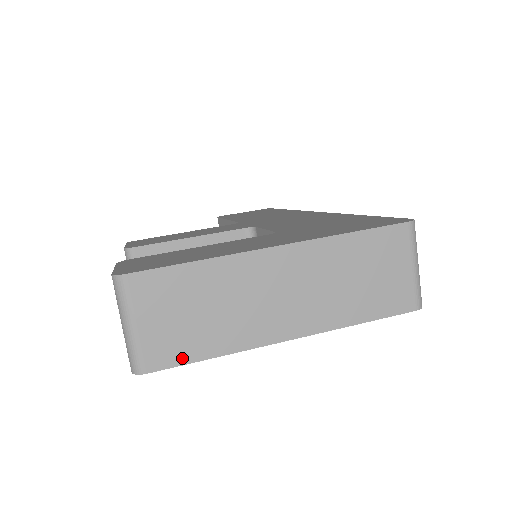
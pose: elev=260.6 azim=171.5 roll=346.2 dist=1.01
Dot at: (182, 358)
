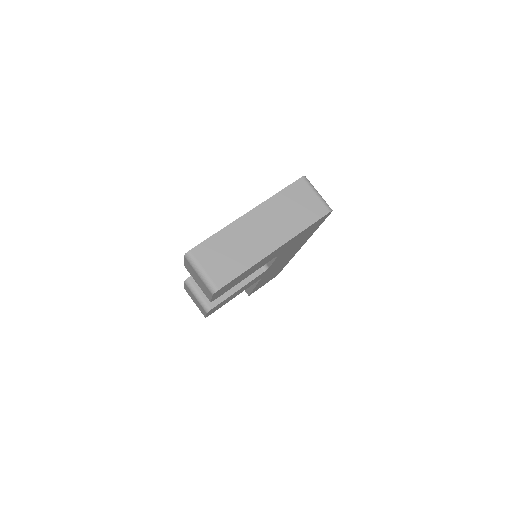
Dot at: (231, 277)
